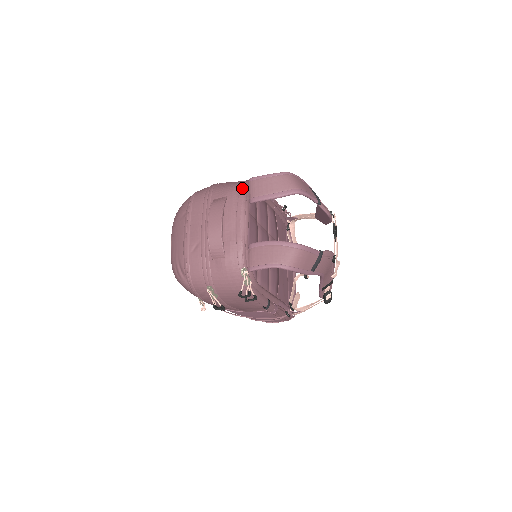
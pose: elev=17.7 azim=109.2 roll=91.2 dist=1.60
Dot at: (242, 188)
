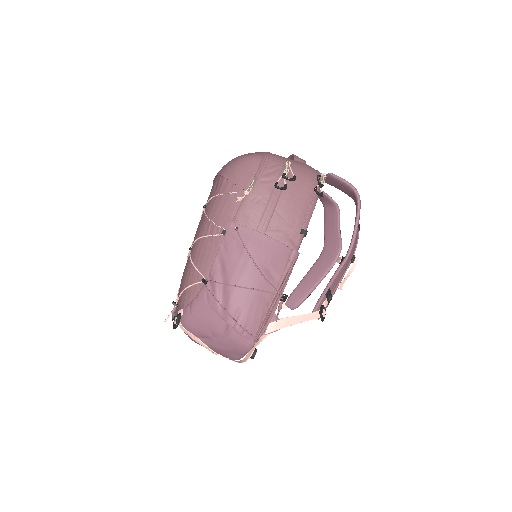
Dot at: occluded
